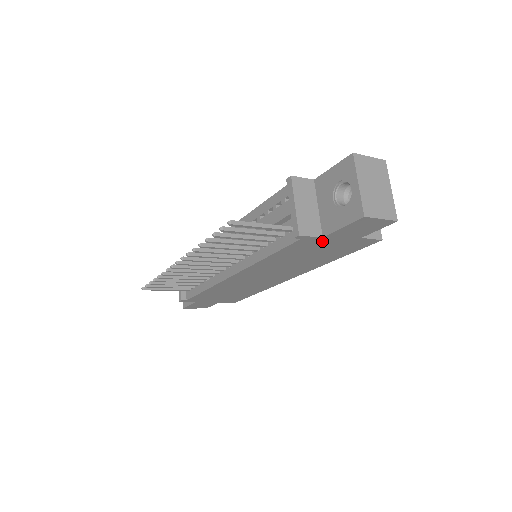
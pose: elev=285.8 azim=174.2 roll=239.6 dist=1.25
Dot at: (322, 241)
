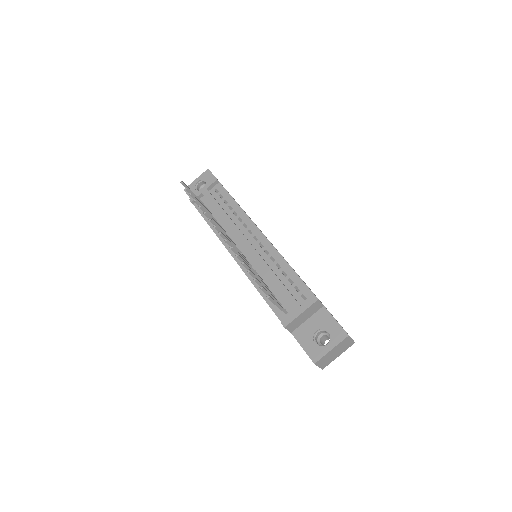
Dot at: occluded
